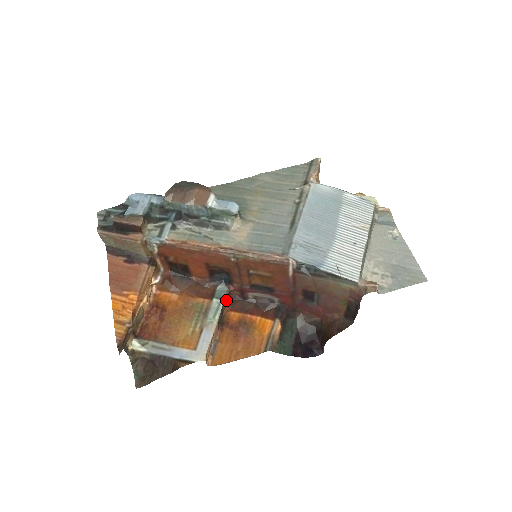
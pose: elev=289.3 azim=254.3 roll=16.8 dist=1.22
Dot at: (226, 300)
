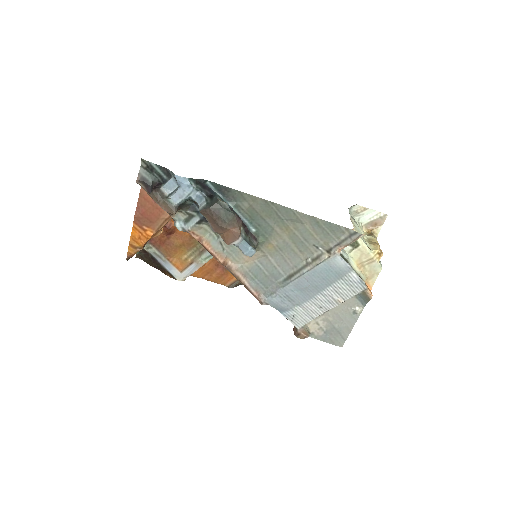
Dot at: occluded
